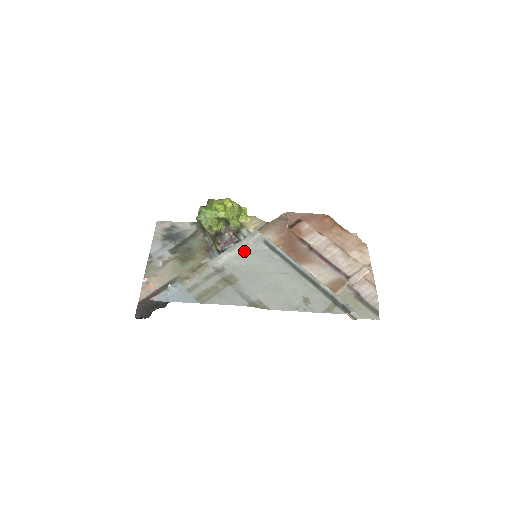
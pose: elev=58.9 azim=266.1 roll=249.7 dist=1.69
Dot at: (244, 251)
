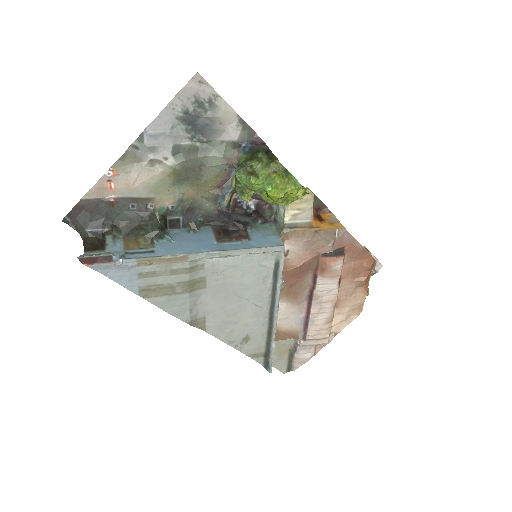
Dot at: (245, 259)
